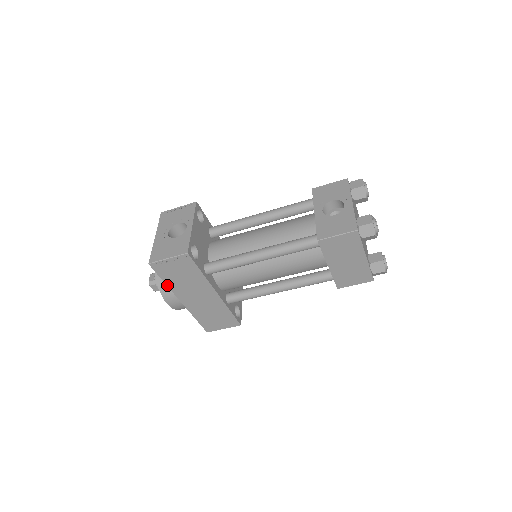
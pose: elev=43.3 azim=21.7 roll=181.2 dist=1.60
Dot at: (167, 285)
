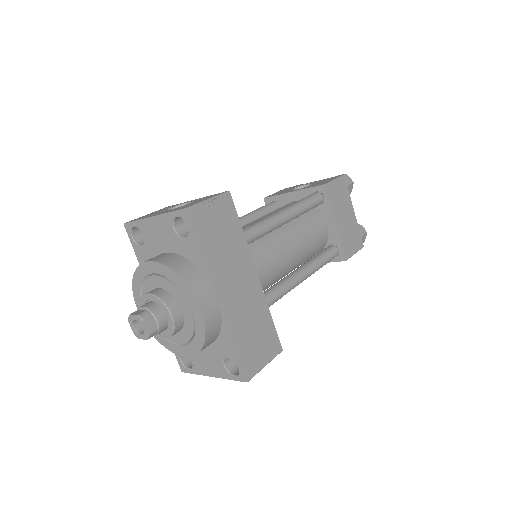
Dot at: (204, 259)
